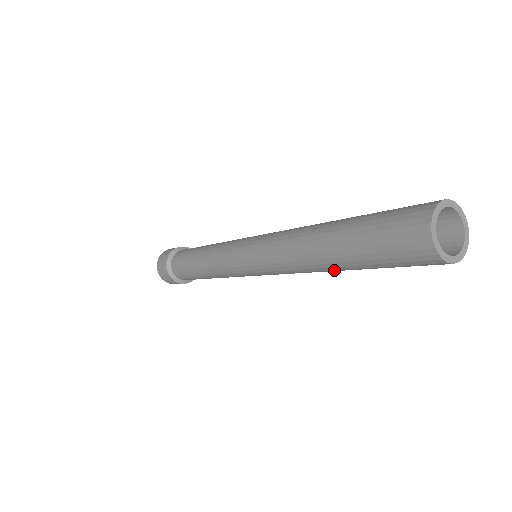
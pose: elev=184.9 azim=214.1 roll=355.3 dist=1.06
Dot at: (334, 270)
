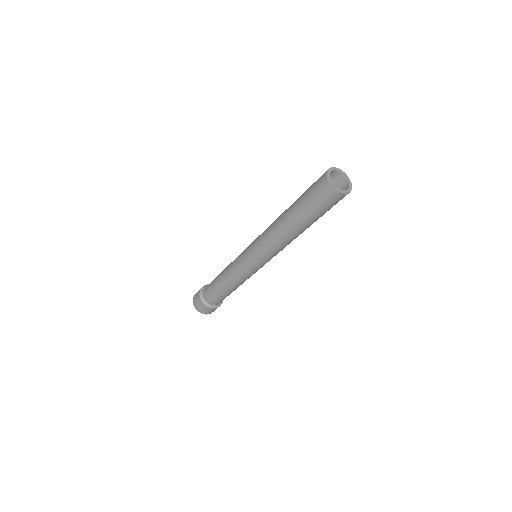
Dot at: (301, 232)
